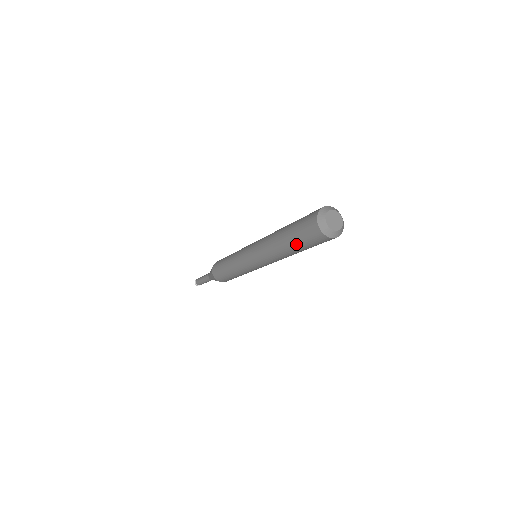
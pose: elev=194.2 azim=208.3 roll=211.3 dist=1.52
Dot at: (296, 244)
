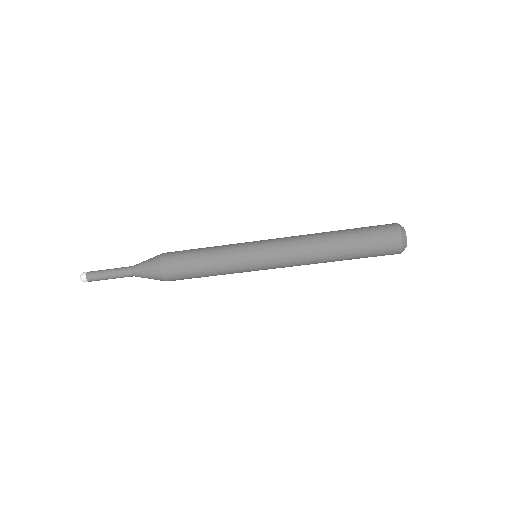
Dot at: (357, 258)
